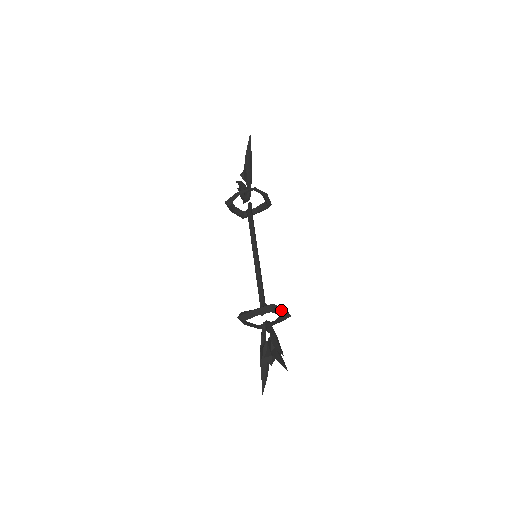
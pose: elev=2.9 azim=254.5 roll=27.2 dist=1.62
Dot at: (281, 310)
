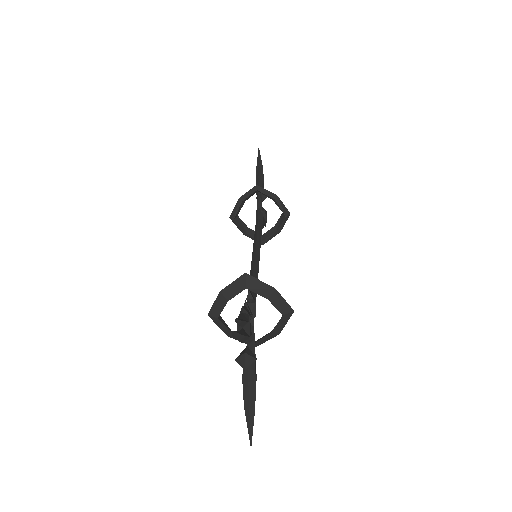
Dot at: (265, 288)
